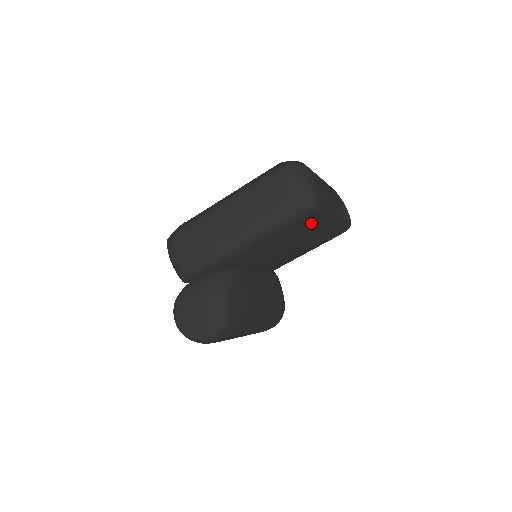
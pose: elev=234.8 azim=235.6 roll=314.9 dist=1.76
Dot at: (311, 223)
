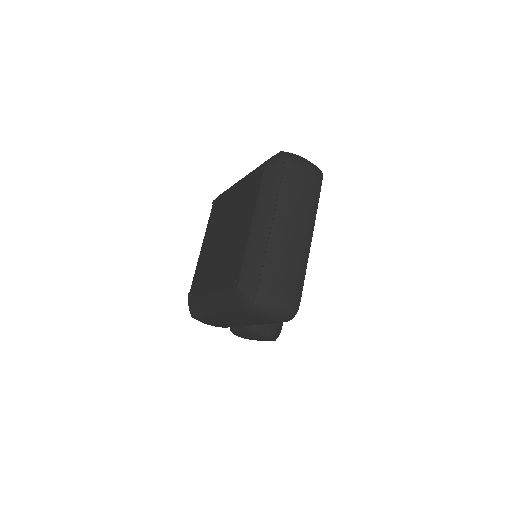
Dot at: occluded
